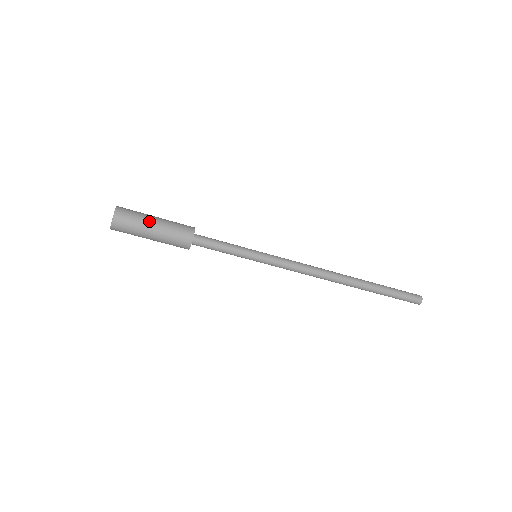
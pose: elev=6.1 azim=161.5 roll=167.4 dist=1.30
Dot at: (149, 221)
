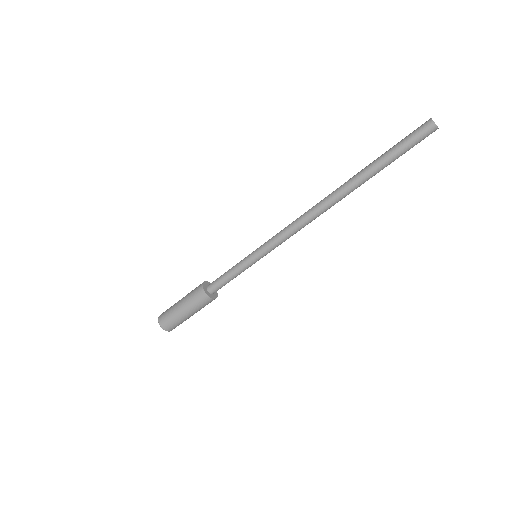
Dot at: (182, 316)
